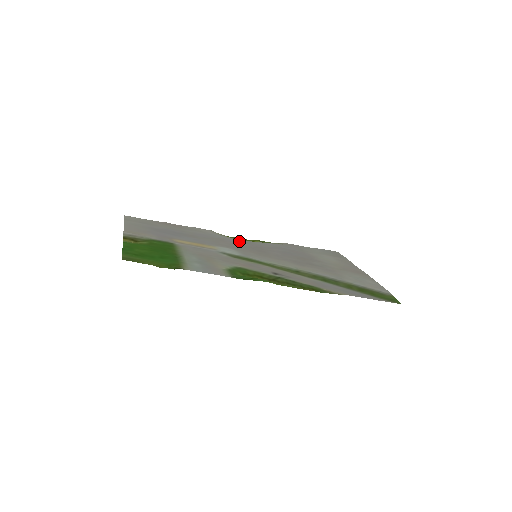
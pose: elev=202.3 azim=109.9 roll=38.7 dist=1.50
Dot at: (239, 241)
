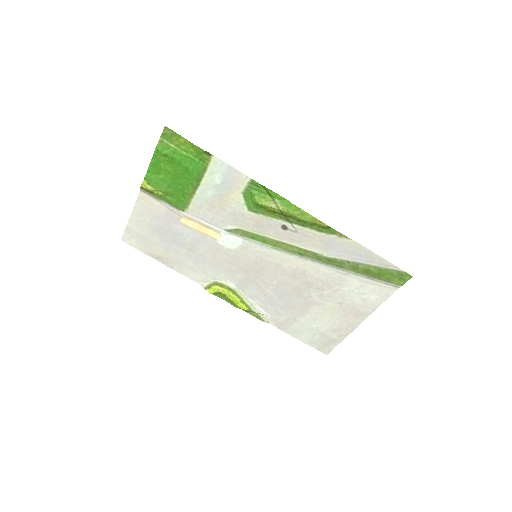
Dot at: (231, 278)
